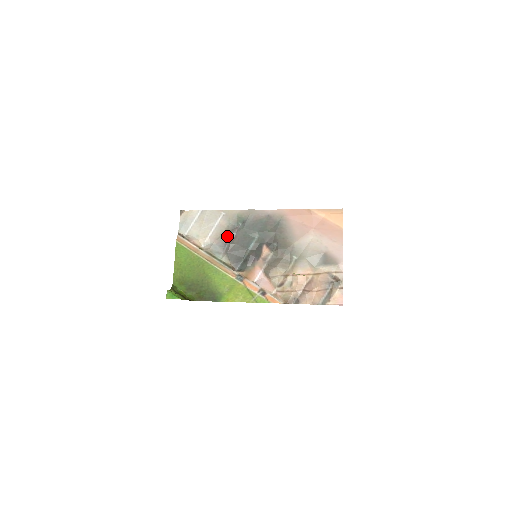
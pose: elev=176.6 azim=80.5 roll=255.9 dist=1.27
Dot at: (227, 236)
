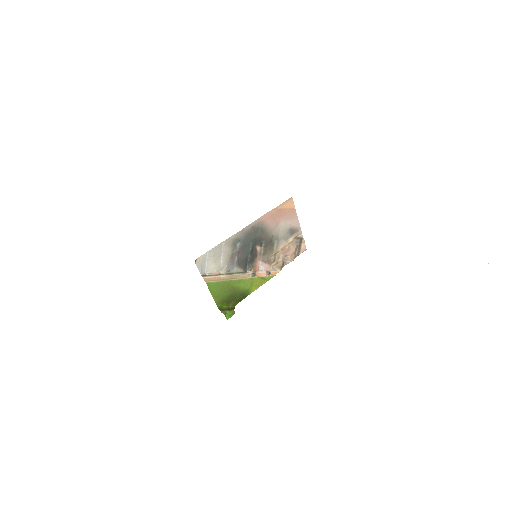
Dot at: (233, 256)
